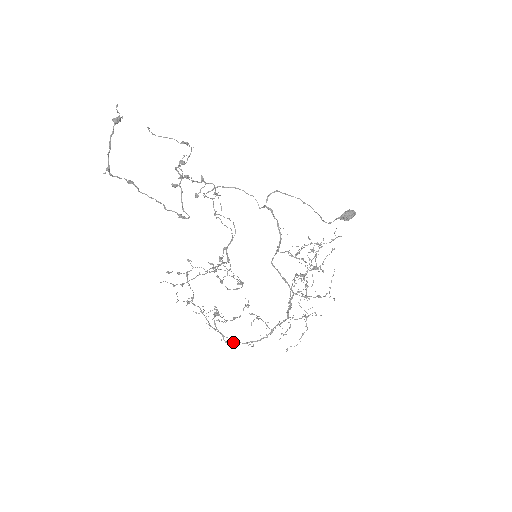
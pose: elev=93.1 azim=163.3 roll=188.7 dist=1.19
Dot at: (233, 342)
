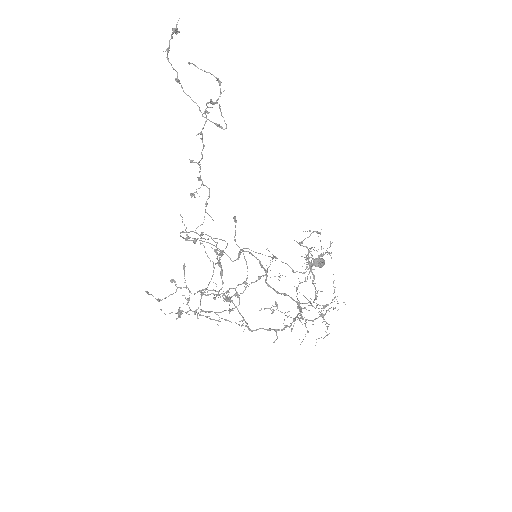
Dot at: (253, 330)
